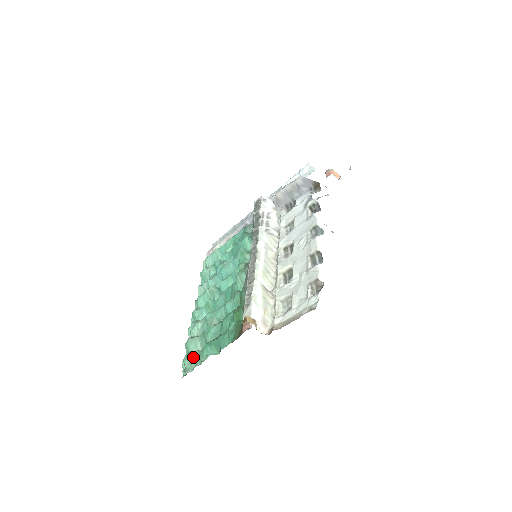
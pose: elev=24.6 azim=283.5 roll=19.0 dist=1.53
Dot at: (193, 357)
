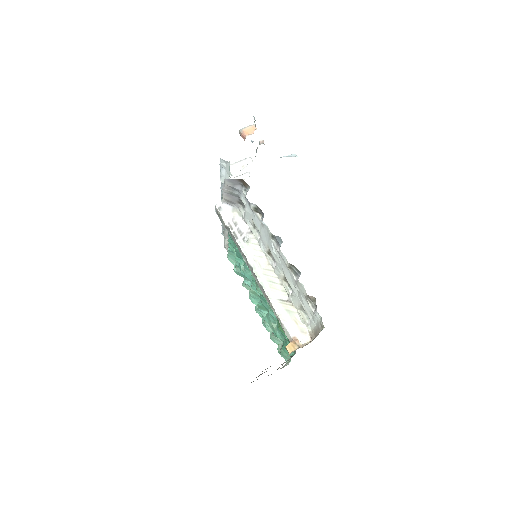
Dot at: (283, 353)
